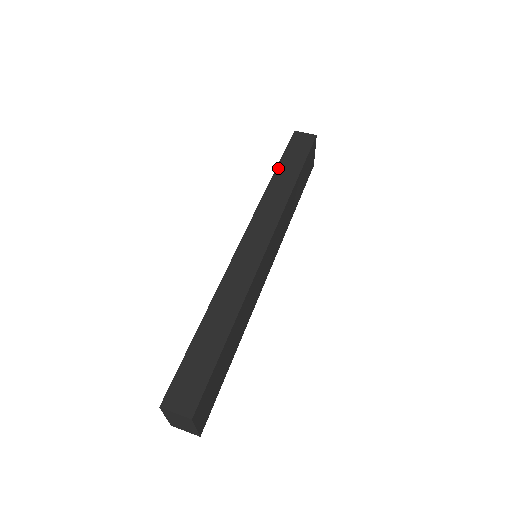
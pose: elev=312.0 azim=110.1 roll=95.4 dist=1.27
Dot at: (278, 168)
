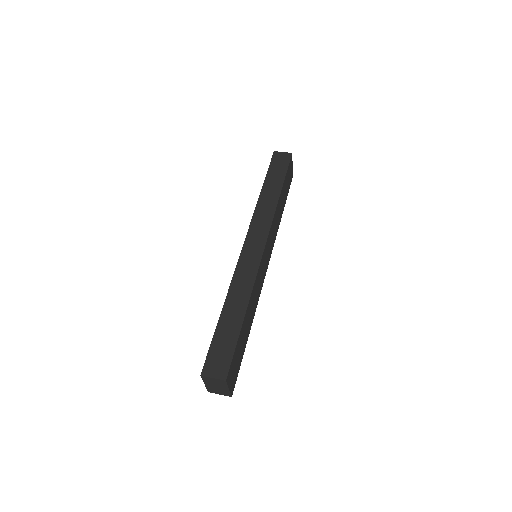
Dot at: (265, 184)
